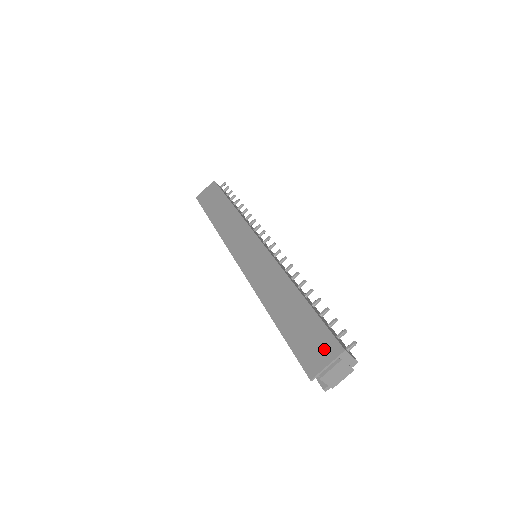
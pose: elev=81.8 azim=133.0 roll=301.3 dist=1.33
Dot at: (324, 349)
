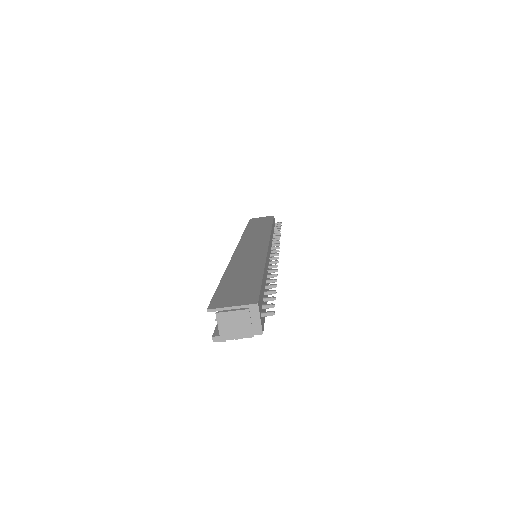
Dot at: (242, 298)
